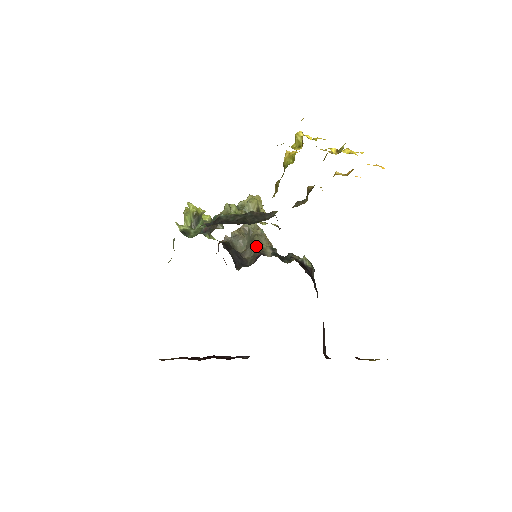
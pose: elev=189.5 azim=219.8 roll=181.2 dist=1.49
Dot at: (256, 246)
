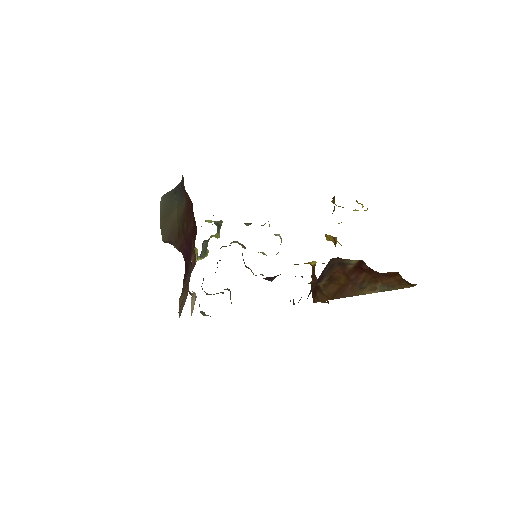
Dot at: (229, 290)
